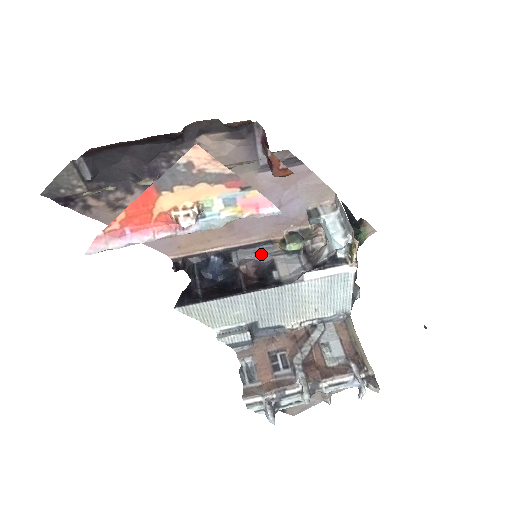
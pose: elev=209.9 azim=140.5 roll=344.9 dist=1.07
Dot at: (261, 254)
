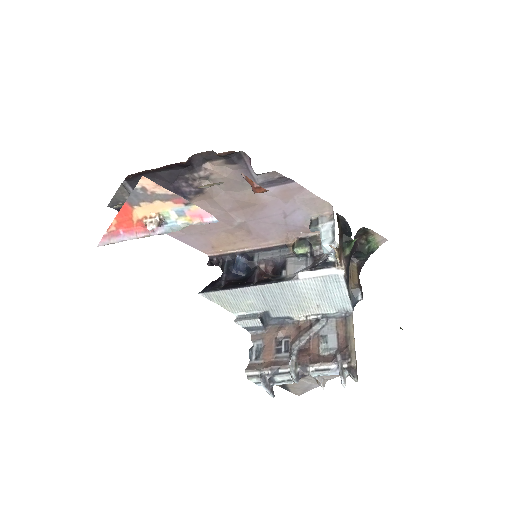
Dot at: (277, 256)
